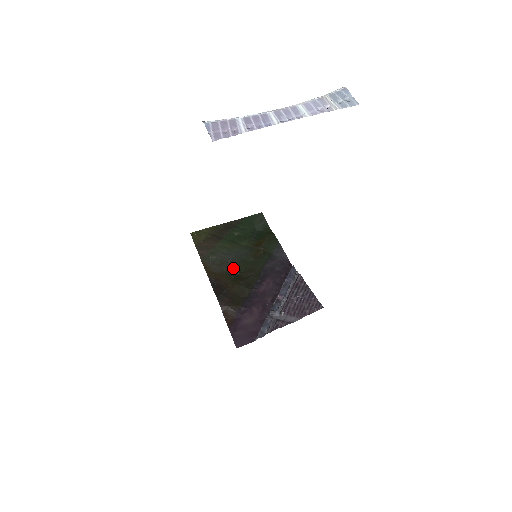
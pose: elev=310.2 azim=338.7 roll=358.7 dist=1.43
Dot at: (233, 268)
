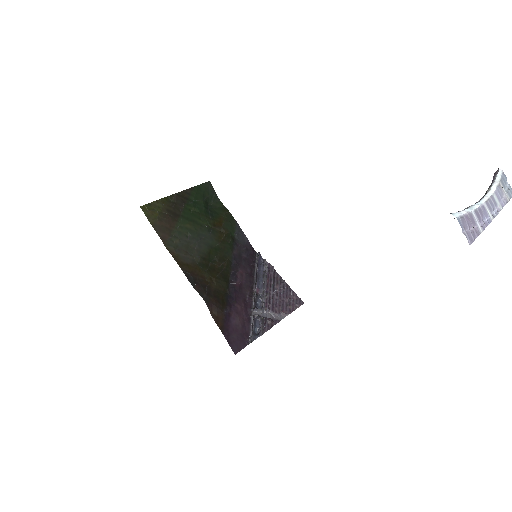
Dot at: (203, 257)
